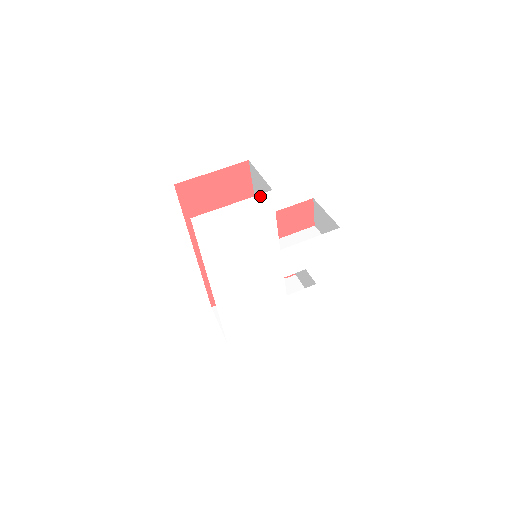
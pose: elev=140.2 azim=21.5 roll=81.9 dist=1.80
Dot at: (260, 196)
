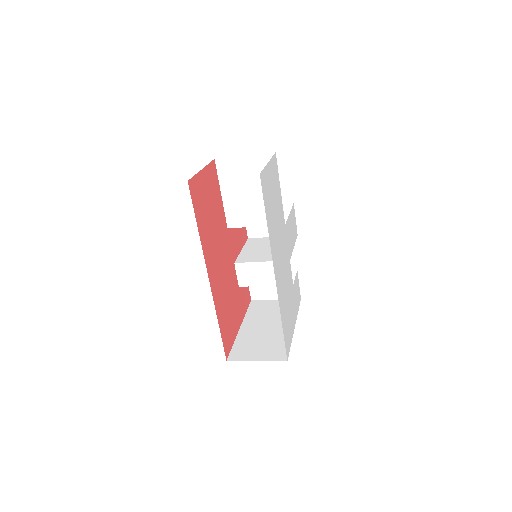
Dot at: (273, 157)
